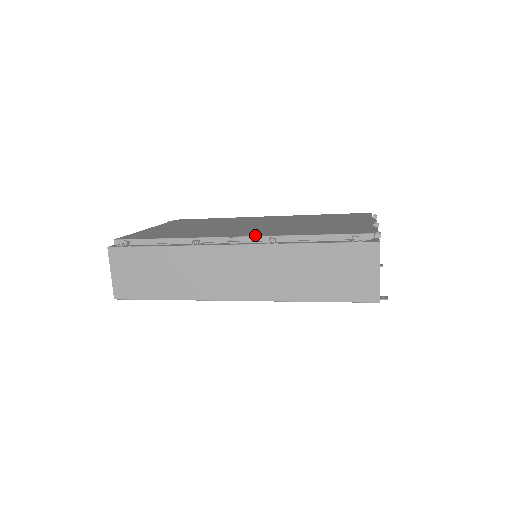
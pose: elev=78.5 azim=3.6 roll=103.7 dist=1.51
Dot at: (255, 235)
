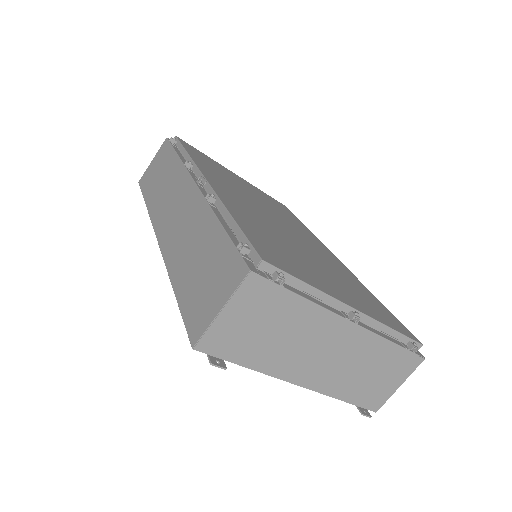
Dot at: (216, 189)
